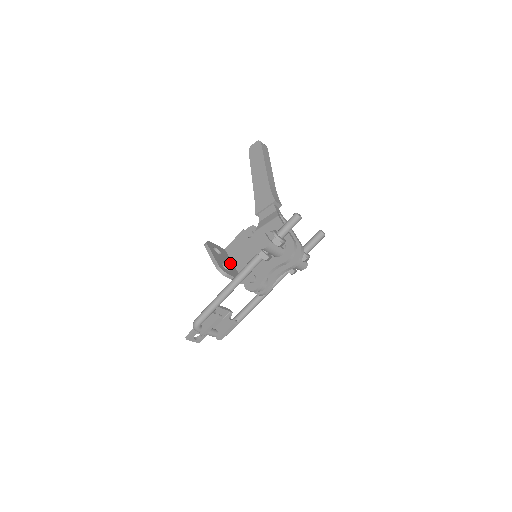
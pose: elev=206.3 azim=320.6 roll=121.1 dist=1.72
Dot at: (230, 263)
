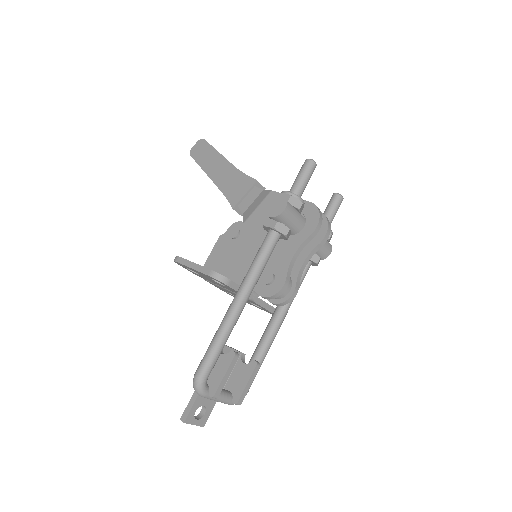
Dot at: occluded
